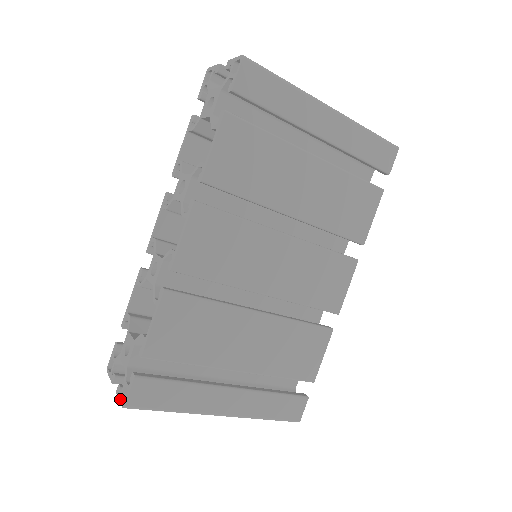
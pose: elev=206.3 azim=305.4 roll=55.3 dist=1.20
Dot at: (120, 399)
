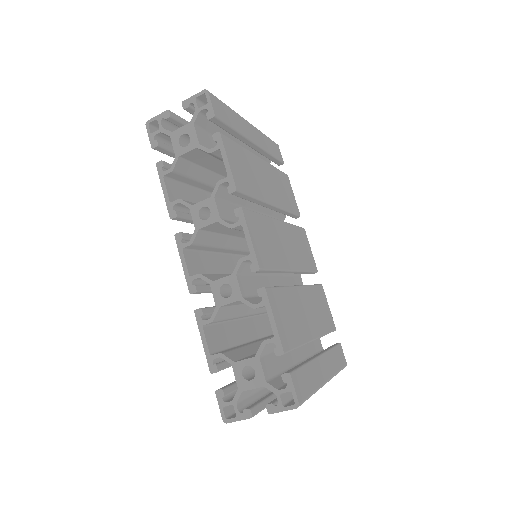
Dot at: (284, 409)
